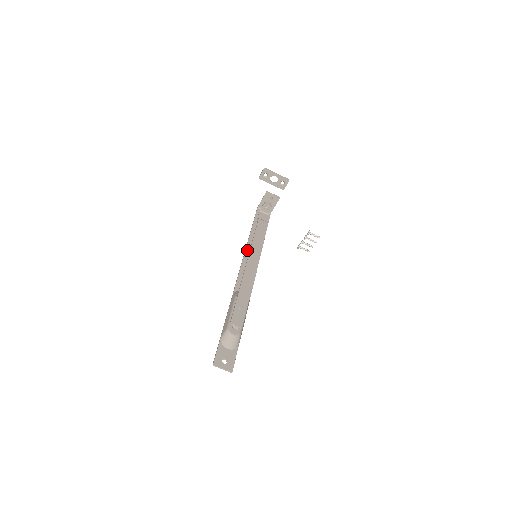
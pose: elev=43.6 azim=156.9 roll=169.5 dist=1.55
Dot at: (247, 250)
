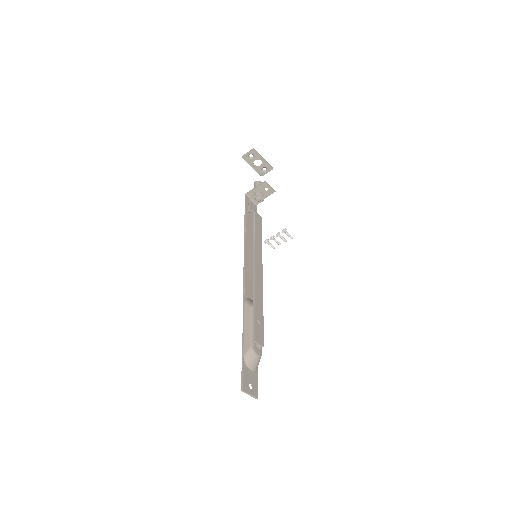
Dot at: (246, 247)
